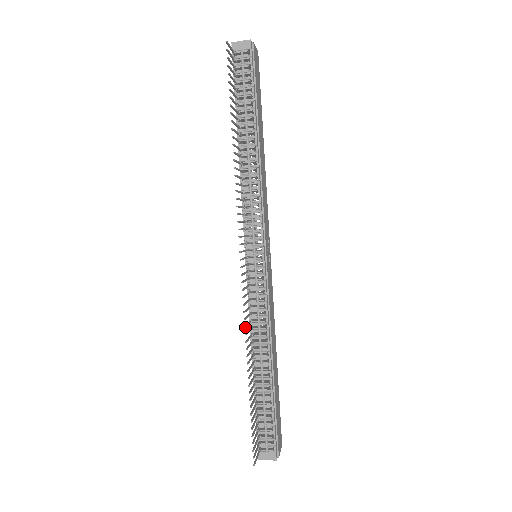
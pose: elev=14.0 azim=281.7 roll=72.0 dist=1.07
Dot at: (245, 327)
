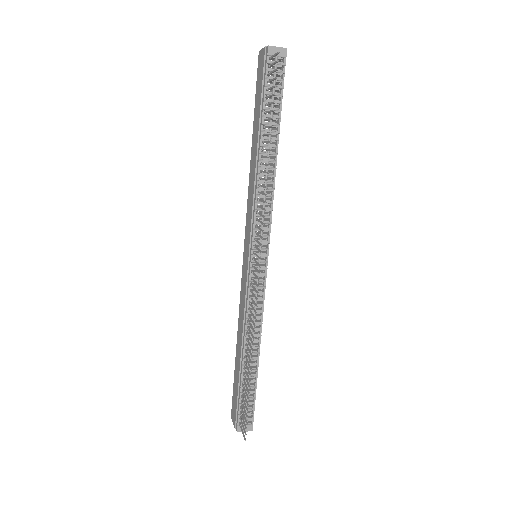
Dot at: (255, 326)
